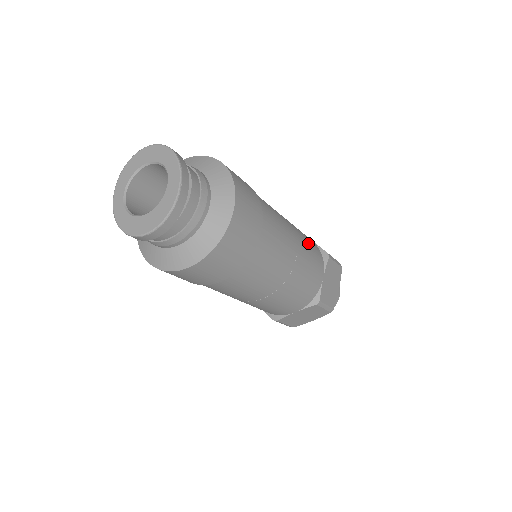
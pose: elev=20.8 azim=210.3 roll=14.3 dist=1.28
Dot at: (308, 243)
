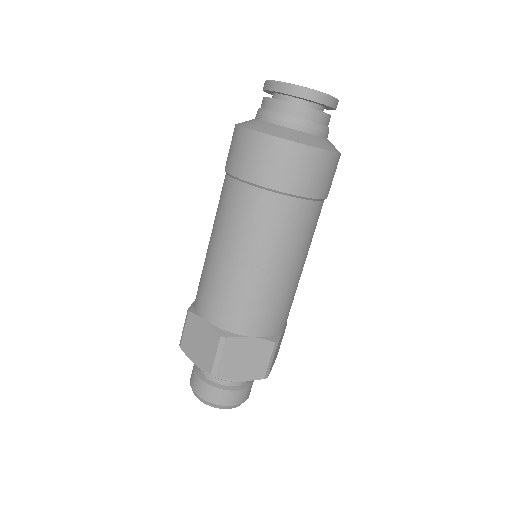
Dot at: occluded
